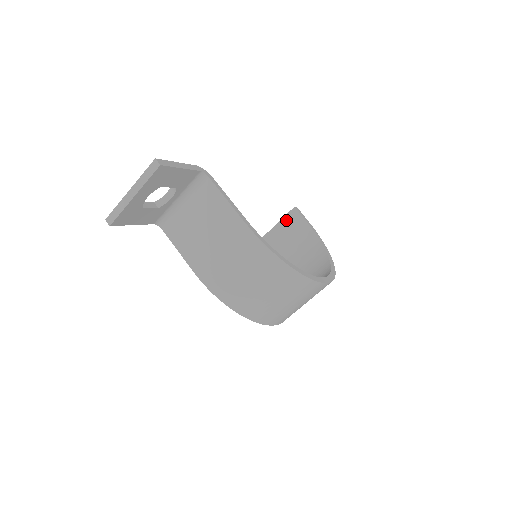
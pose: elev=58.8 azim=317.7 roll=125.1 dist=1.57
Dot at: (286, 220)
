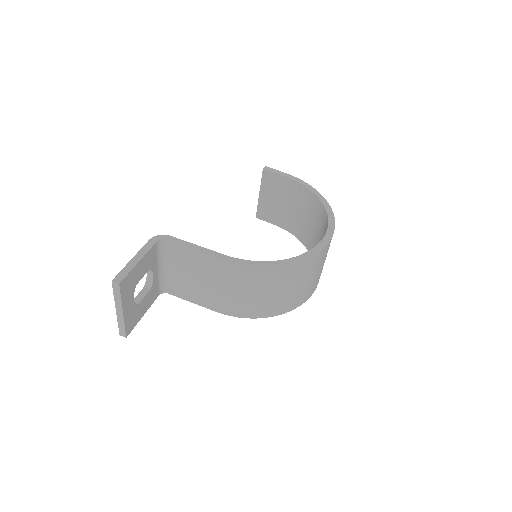
Dot at: (265, 184)
